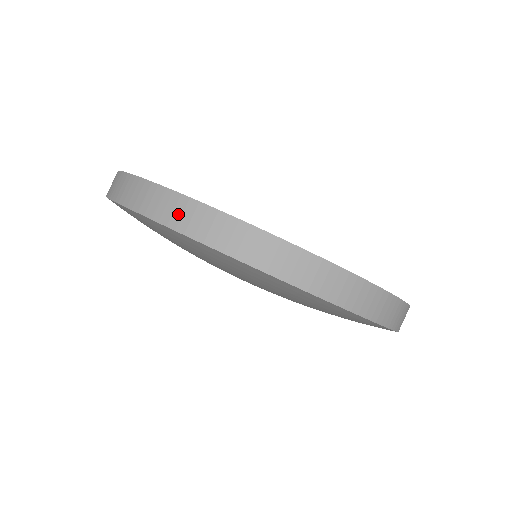
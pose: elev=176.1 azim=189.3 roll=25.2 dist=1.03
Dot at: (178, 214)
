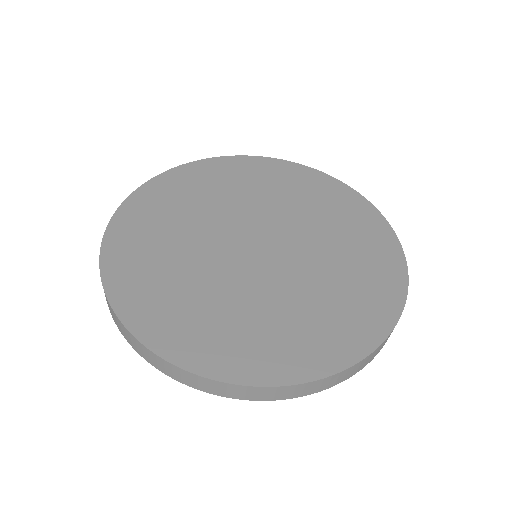
Dot at: (356, 370)
